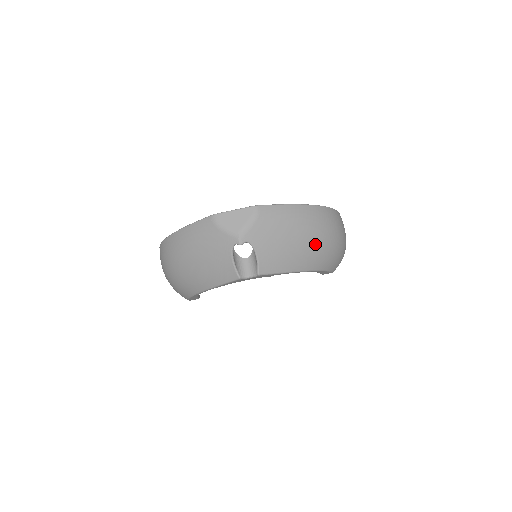
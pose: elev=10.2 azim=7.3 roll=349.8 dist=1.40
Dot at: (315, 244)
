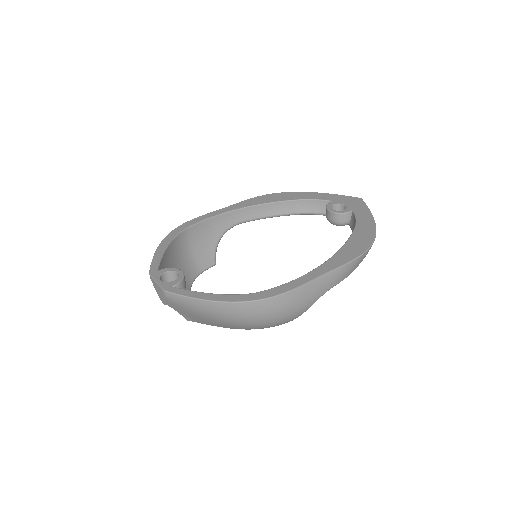
Dot at: (228, 324)
